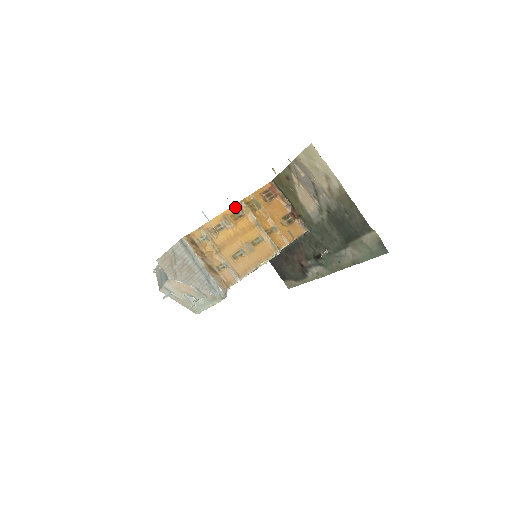
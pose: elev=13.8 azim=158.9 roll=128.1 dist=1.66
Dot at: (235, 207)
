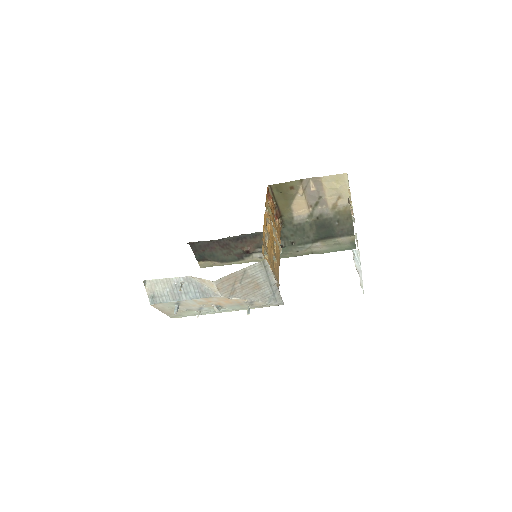
Dot at: (265, 217)
